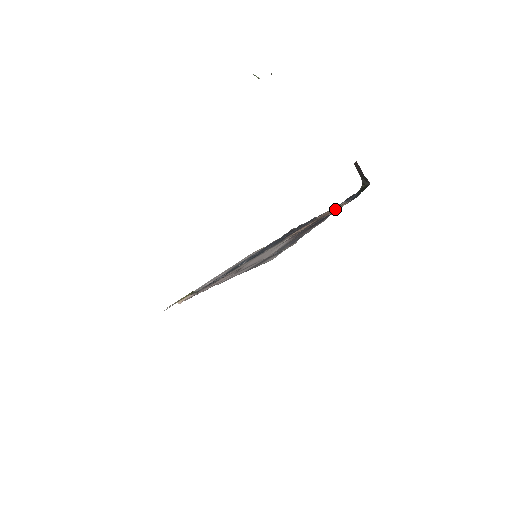
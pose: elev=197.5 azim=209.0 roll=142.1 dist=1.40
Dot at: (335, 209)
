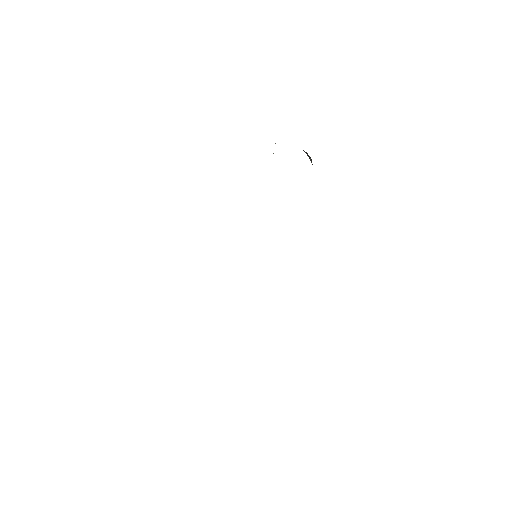
Dot at: occluded
